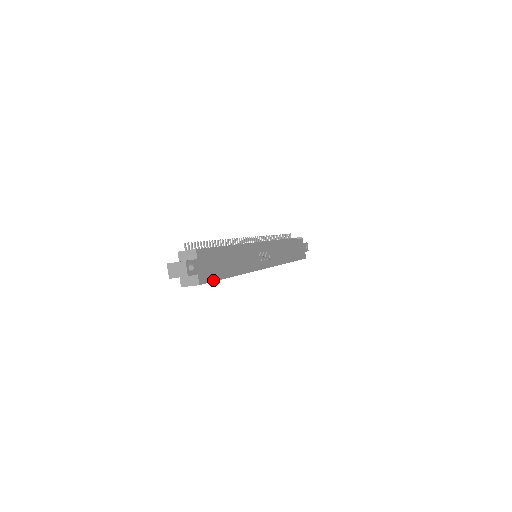
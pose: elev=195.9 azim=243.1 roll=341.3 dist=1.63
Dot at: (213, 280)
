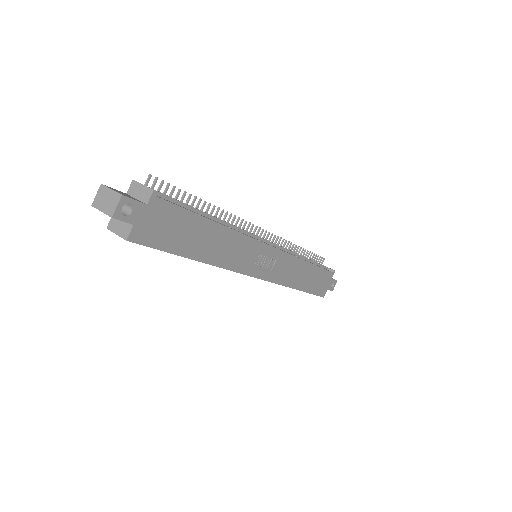
Dot at: (157, 247)
